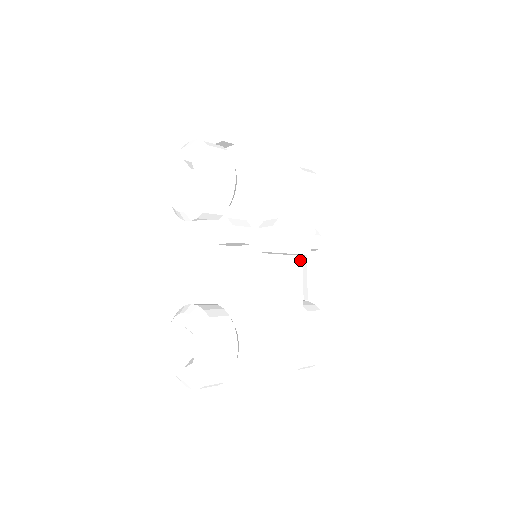
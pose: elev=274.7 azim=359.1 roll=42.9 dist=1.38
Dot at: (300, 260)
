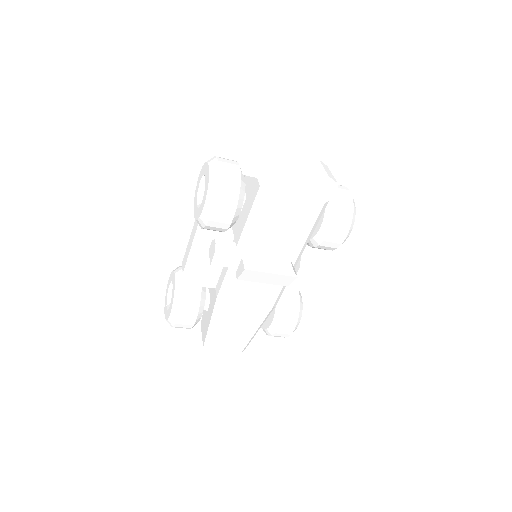
Dot at: occluded
